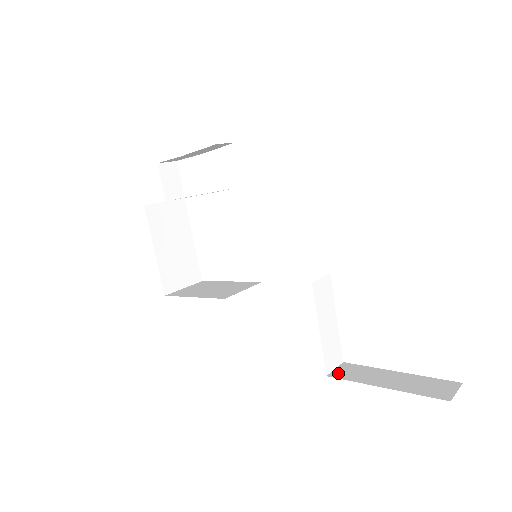
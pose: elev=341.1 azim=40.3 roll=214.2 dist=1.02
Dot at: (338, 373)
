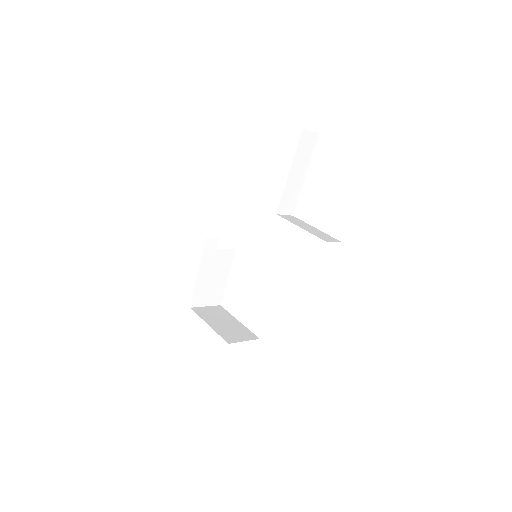
Dot at: occluded
